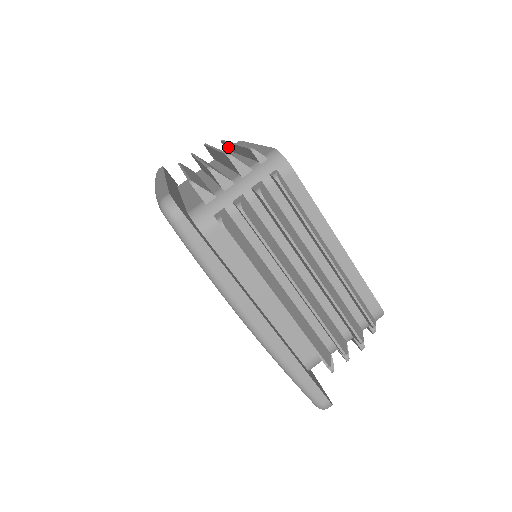
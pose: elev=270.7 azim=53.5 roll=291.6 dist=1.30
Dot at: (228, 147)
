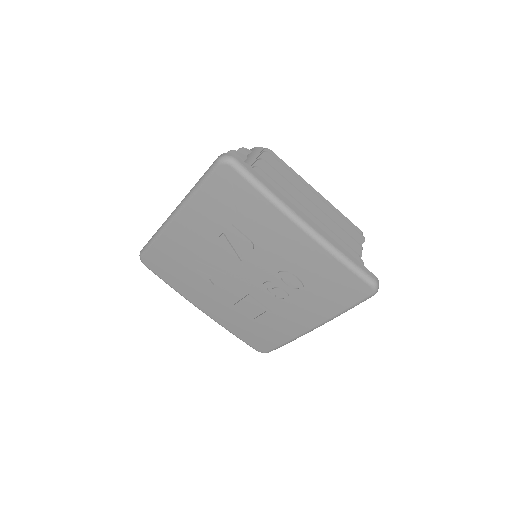
Dot at: occluded
